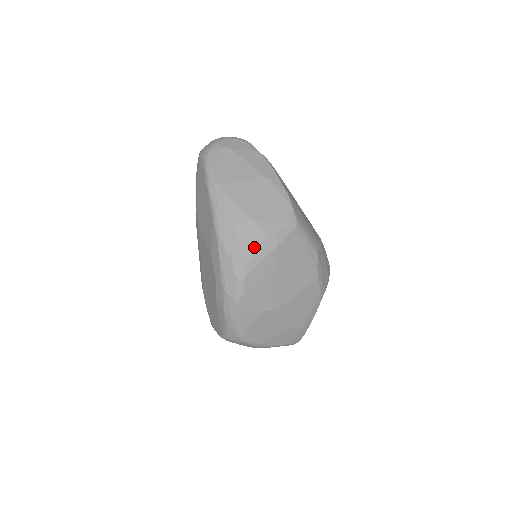
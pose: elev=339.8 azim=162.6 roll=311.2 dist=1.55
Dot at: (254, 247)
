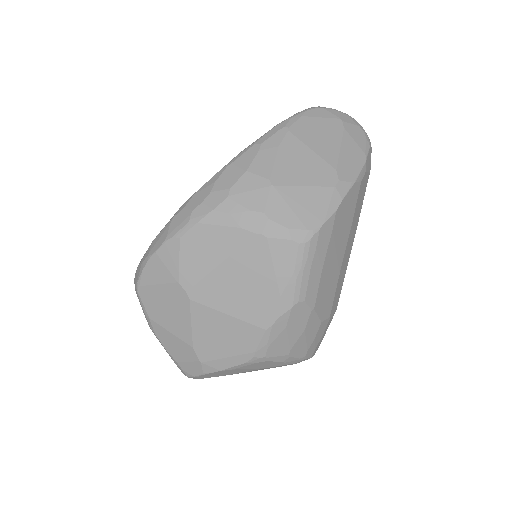
Dot at: (238, 206)
